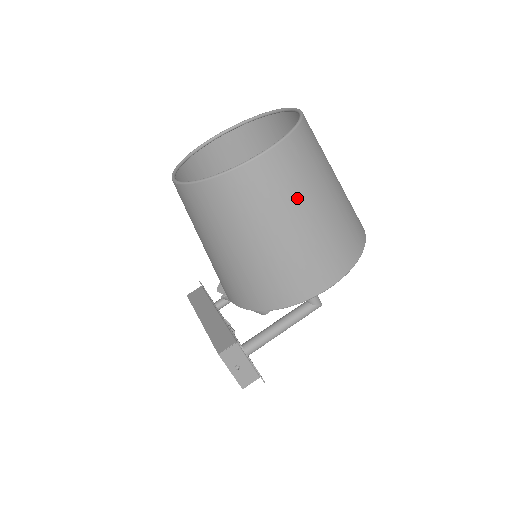
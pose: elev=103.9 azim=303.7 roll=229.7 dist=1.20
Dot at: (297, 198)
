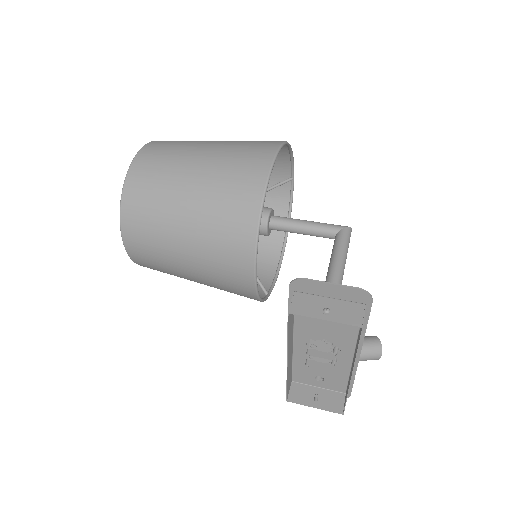
Dot at: (188, 147)
